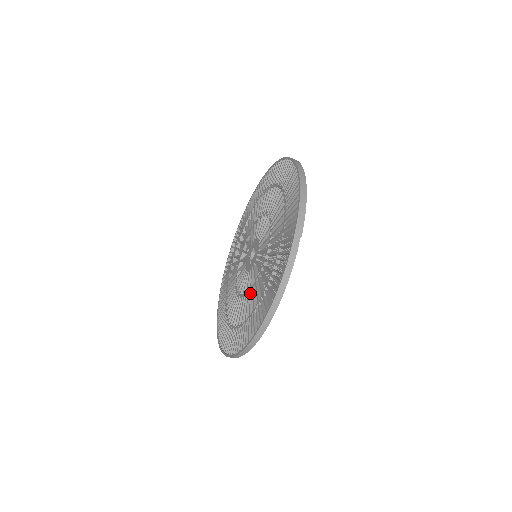
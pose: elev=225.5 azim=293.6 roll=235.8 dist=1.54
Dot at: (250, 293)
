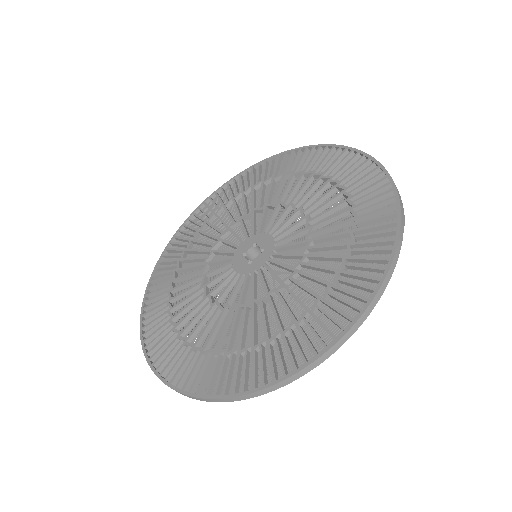
Dot at: (270, 300)
